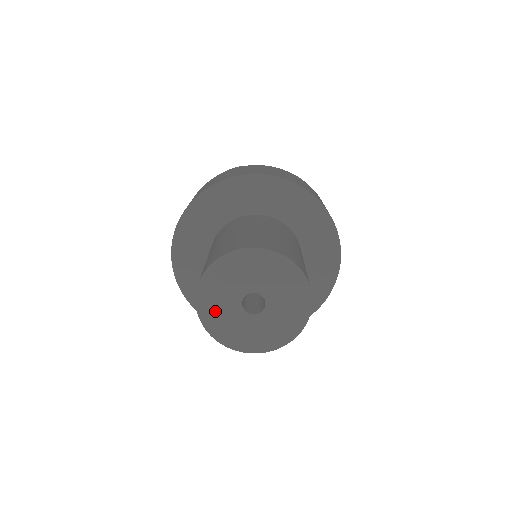
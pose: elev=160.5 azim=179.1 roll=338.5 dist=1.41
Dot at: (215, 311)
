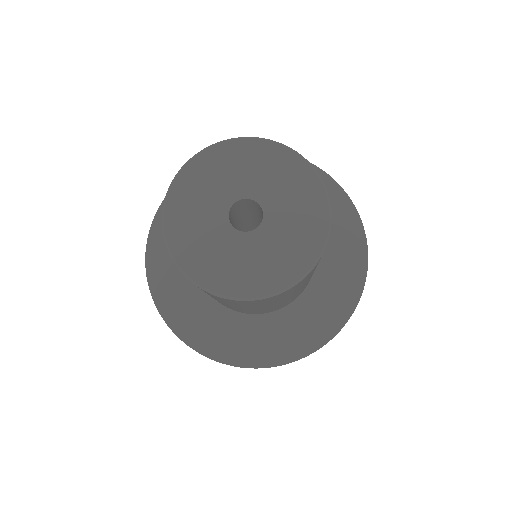
Dot at: (195, 191)
